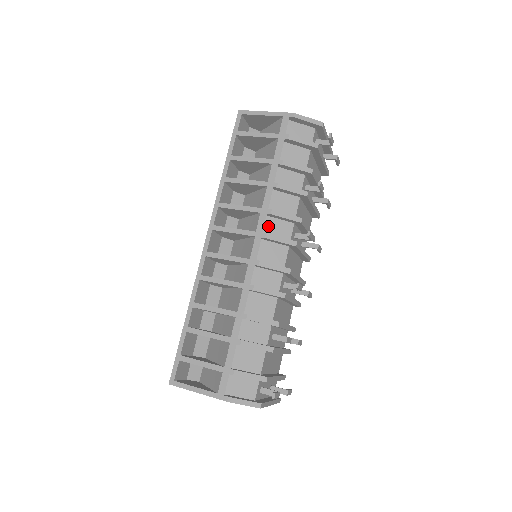
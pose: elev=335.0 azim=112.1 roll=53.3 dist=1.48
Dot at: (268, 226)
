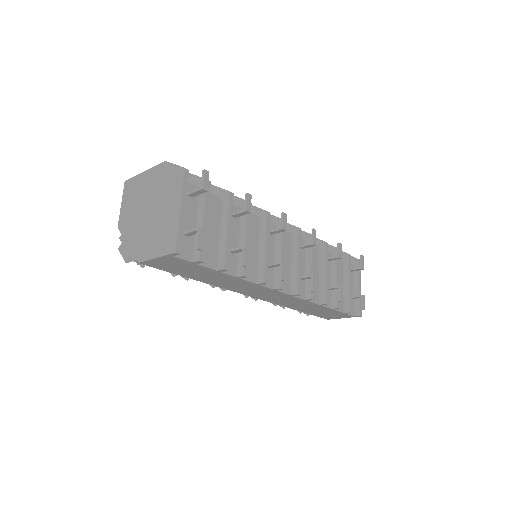
Dot at: occluded
